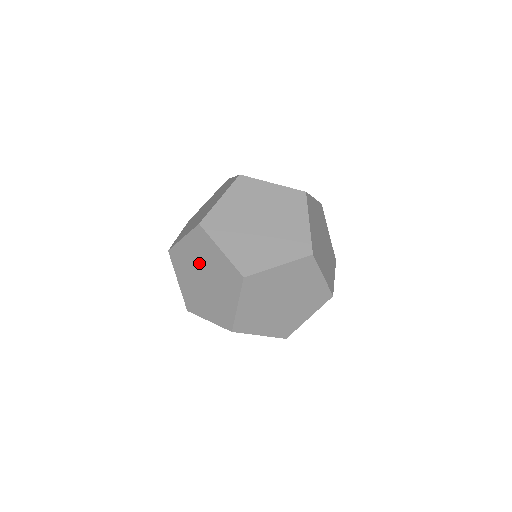
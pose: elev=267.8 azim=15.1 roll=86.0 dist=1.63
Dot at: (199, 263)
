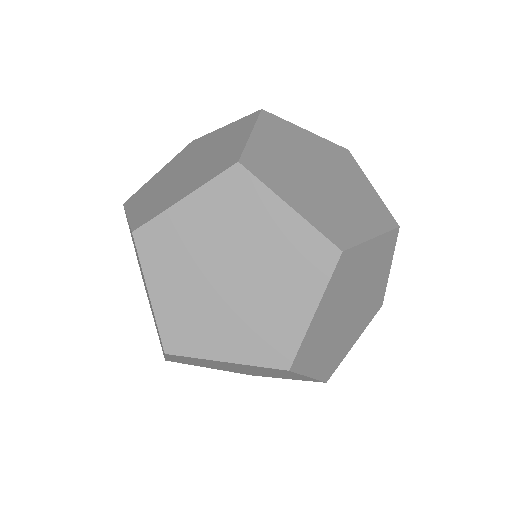
Dot at: (207, 150)
